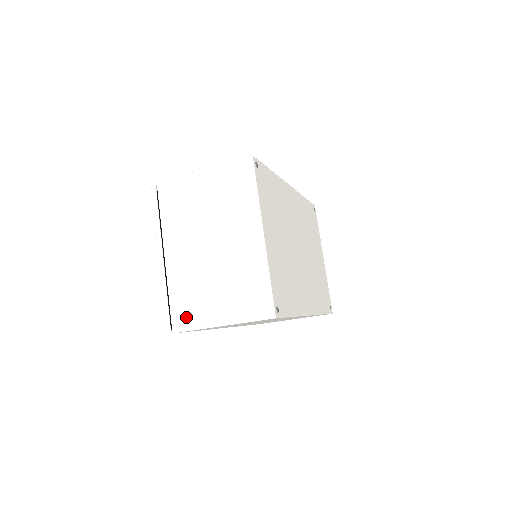
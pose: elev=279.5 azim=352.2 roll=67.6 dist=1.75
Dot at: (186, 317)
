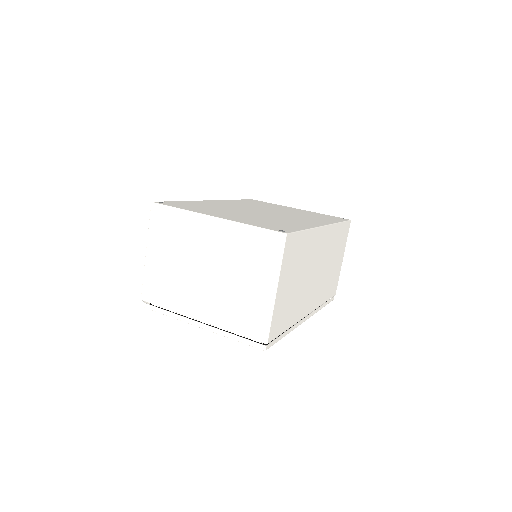
Dot at: (257, 323)
